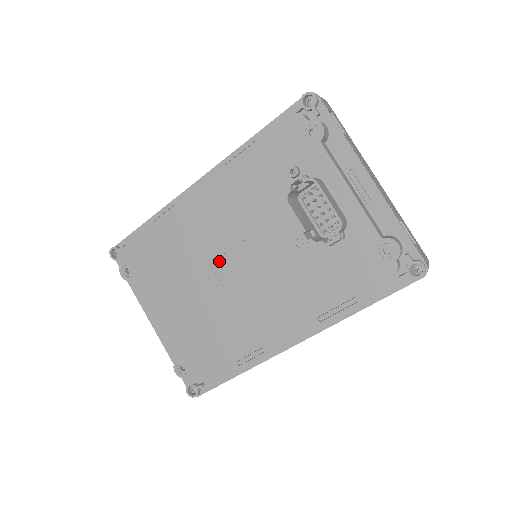
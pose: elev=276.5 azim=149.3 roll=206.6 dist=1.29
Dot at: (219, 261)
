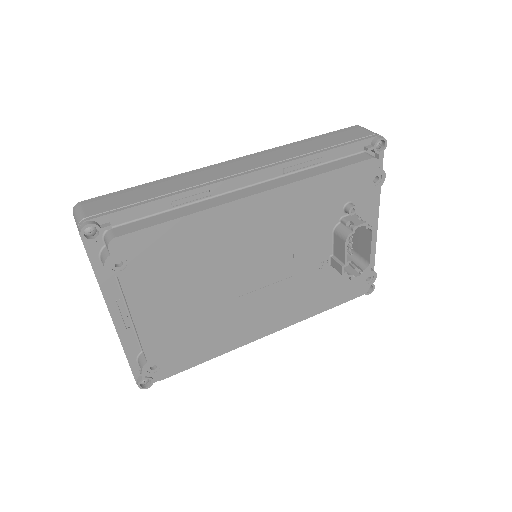
Dot at: (245, 269)
